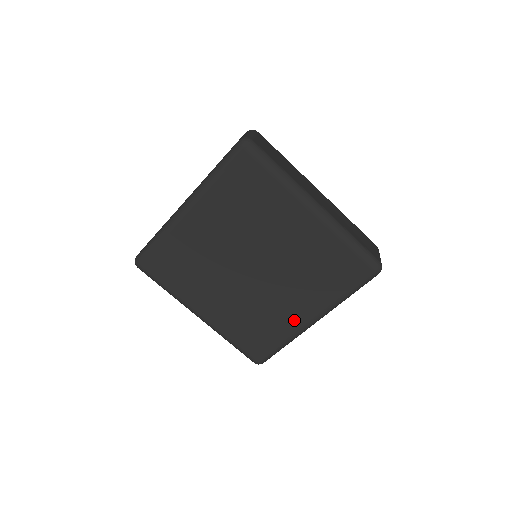
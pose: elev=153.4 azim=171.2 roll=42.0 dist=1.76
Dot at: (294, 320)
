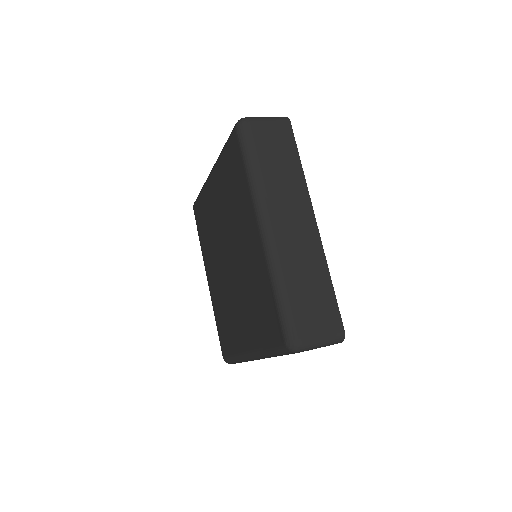
Dot at: (240, 339)
